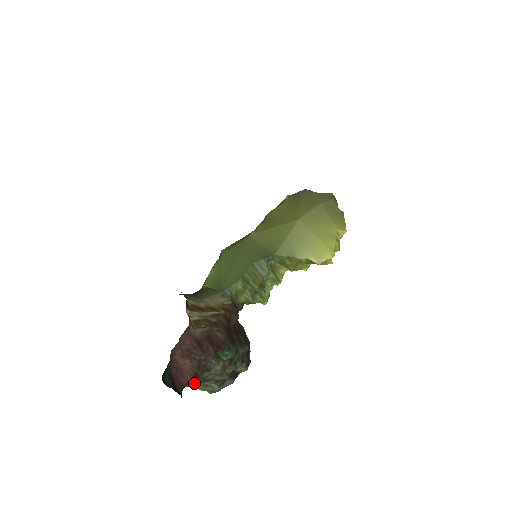
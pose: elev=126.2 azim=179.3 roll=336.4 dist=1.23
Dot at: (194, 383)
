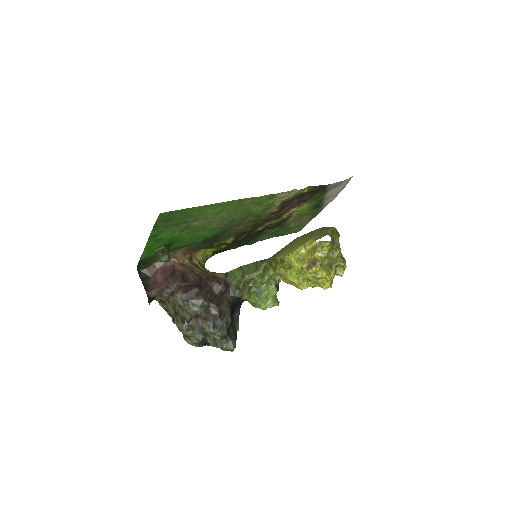
Dot at: (172, 314)
